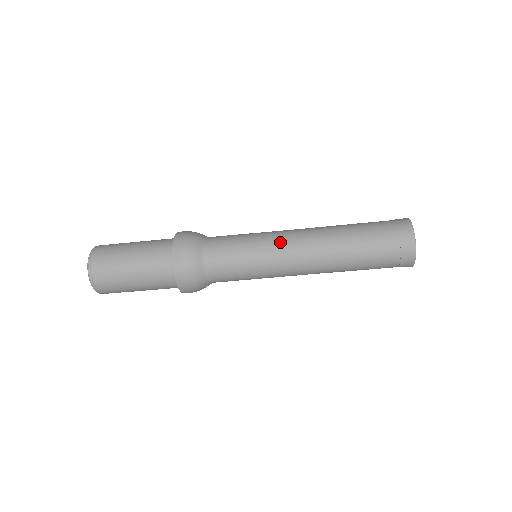
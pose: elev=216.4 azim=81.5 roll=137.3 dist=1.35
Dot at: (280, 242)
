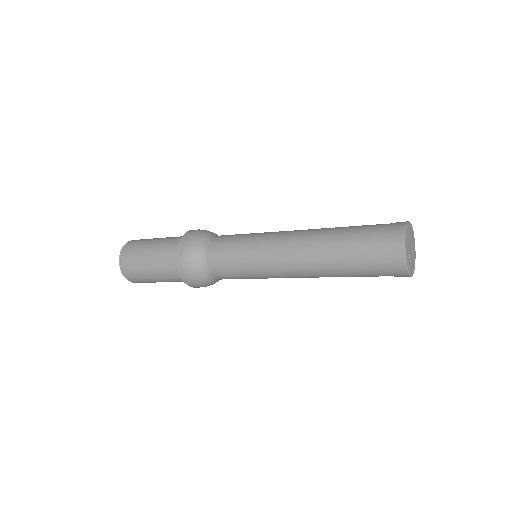
Dot at: (269, 252)
